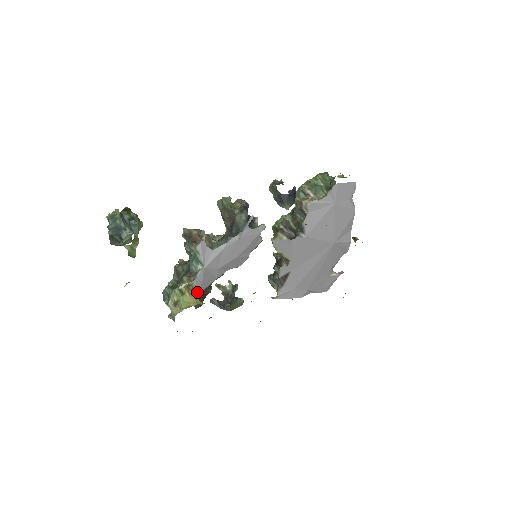
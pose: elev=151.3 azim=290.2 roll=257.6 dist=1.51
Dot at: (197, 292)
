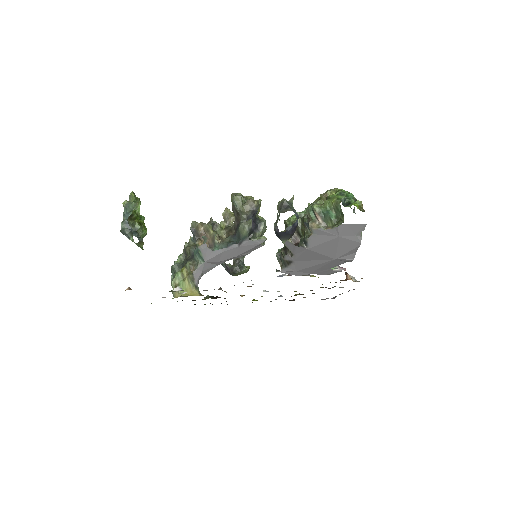
Dot at: (196, 280)
